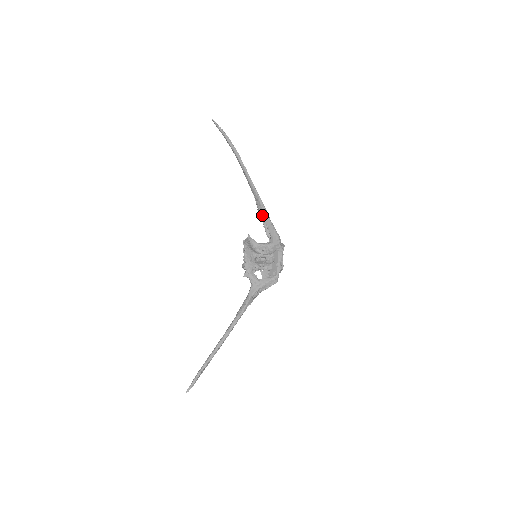
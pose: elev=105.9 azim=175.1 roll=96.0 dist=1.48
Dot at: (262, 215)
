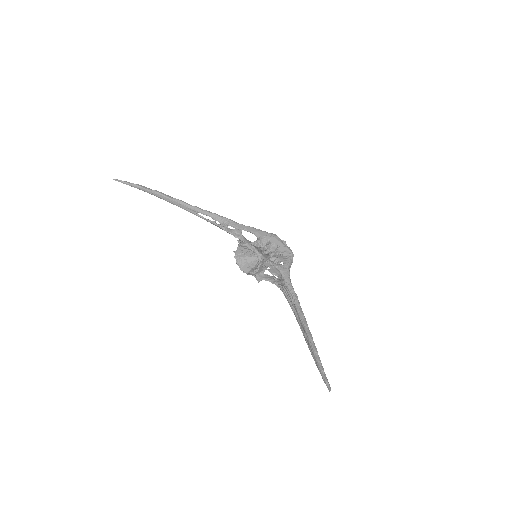
Dot at: (231, 224)
